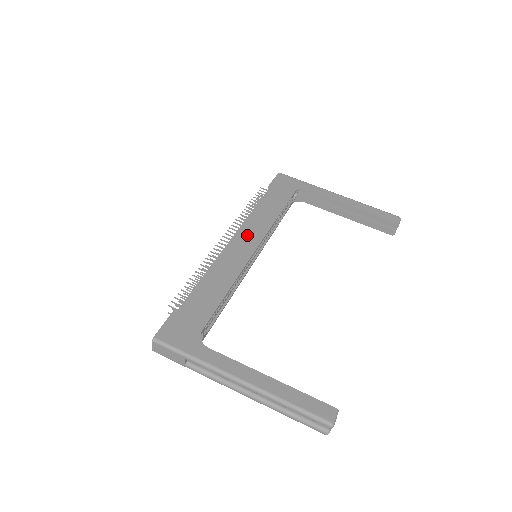
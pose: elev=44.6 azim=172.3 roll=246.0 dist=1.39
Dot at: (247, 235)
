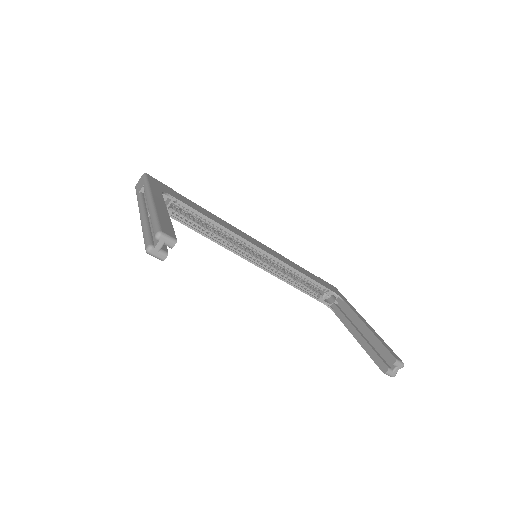
Dot at: (266, 248)
